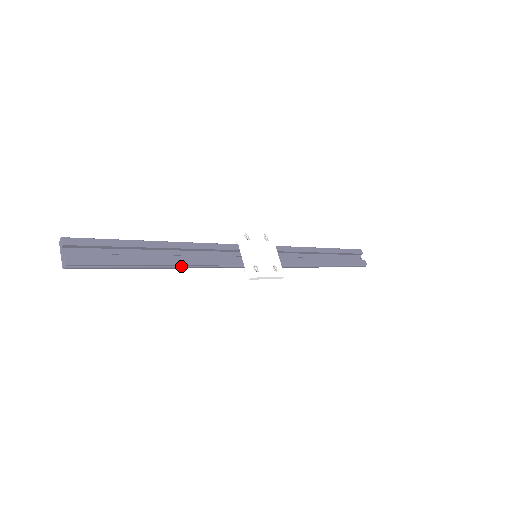
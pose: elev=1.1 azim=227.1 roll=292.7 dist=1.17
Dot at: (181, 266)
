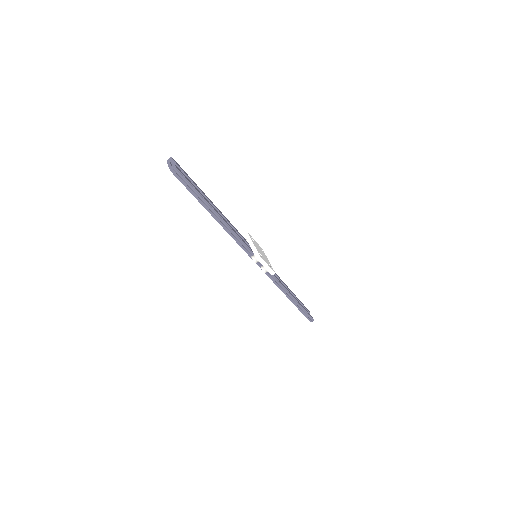
Dot at: (223, 221)
